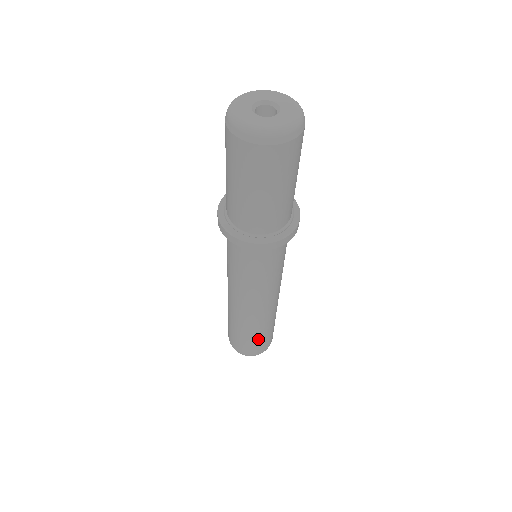
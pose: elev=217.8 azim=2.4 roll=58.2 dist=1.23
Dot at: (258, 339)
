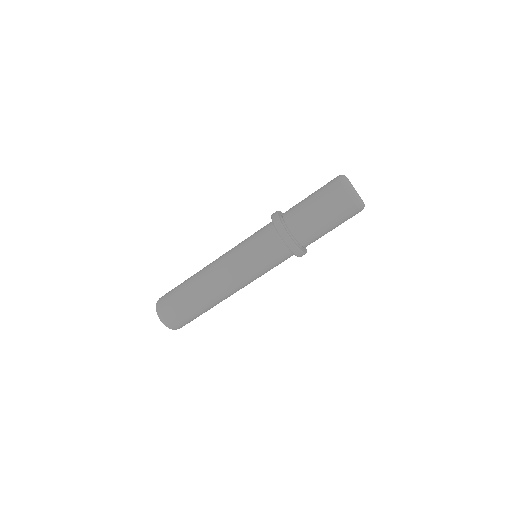
Dot at: (196, 315)
